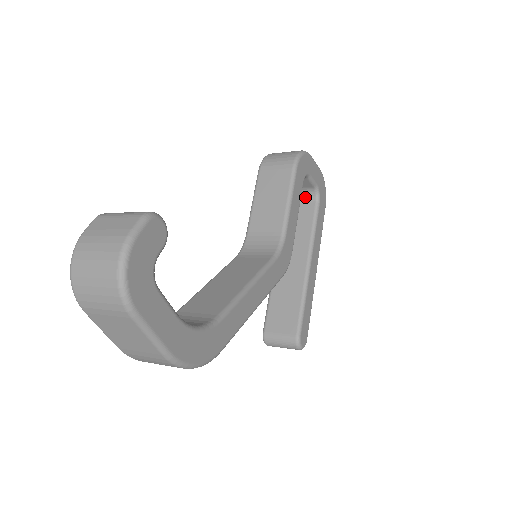
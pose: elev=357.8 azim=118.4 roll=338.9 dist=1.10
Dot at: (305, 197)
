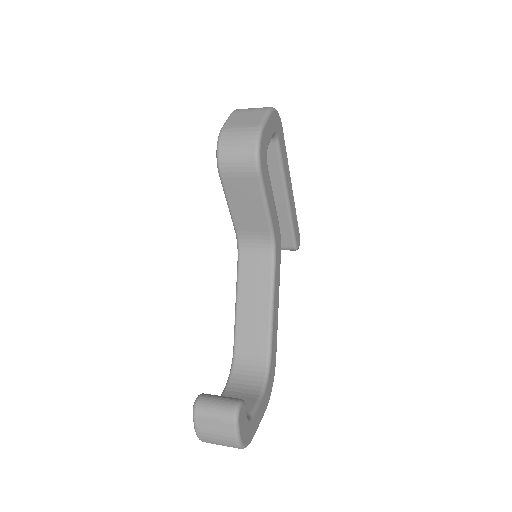
Dot at: occluded
